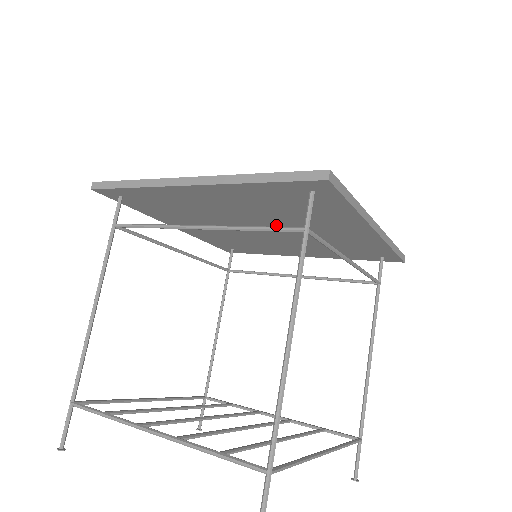
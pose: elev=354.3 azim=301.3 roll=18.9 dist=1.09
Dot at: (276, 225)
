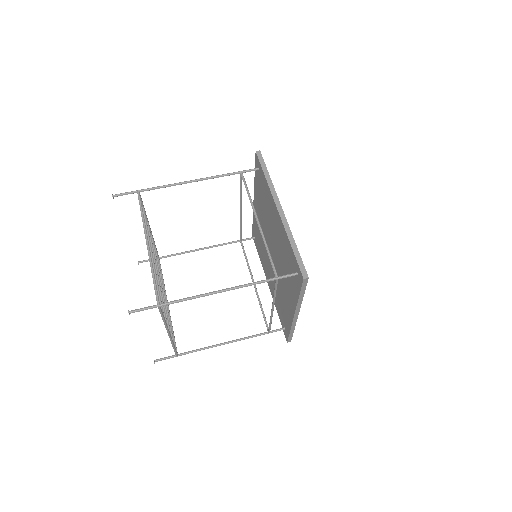
Dot at: (271, 237)
